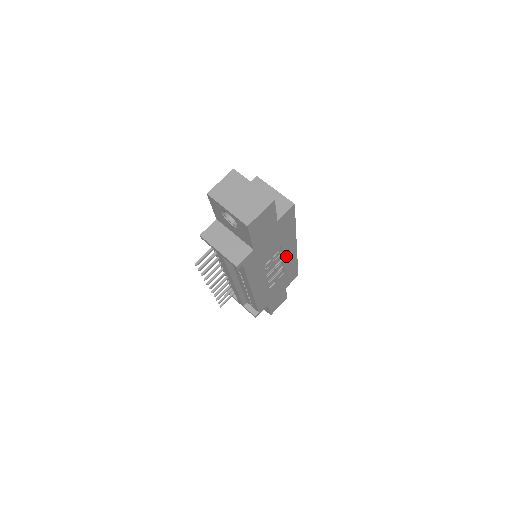
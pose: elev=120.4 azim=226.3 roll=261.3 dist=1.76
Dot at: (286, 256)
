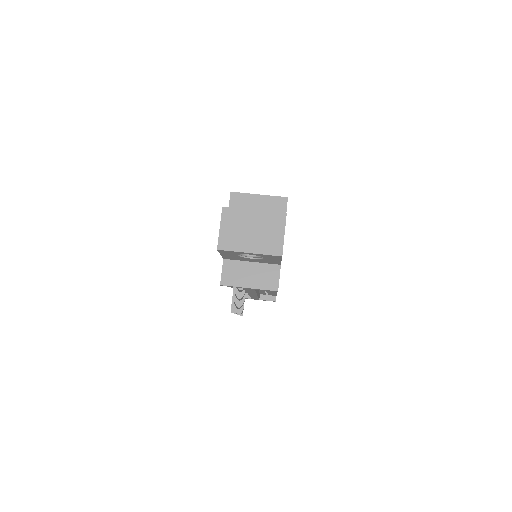
Dot at: occluded
